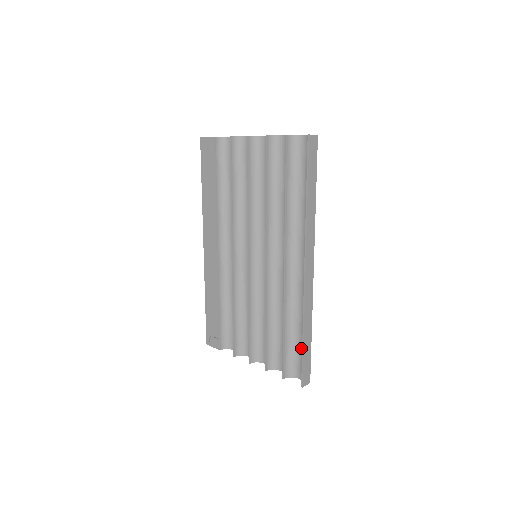
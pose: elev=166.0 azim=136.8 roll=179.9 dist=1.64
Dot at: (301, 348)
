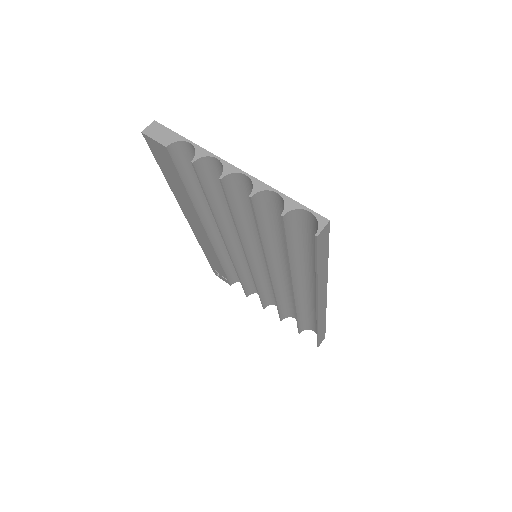
Dot at: (315, 323)
